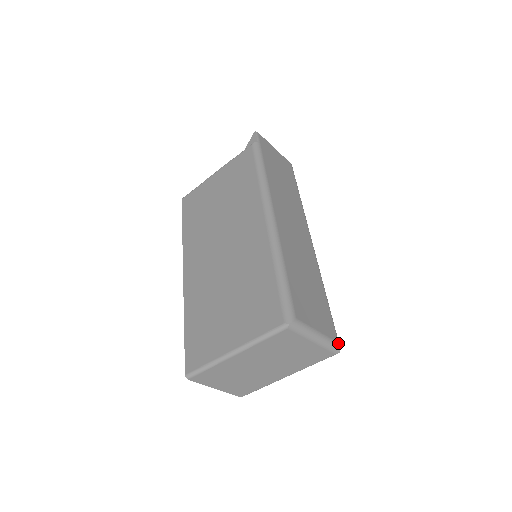
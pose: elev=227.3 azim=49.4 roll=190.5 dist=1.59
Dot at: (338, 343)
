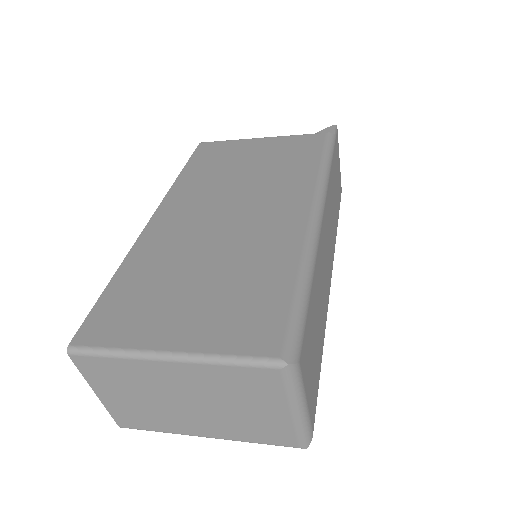
Dot at: occluded
